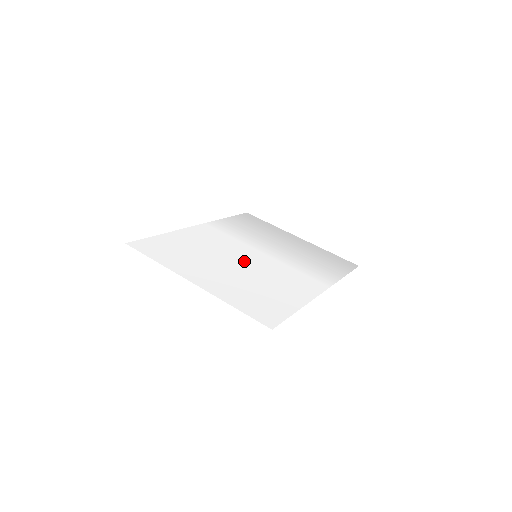
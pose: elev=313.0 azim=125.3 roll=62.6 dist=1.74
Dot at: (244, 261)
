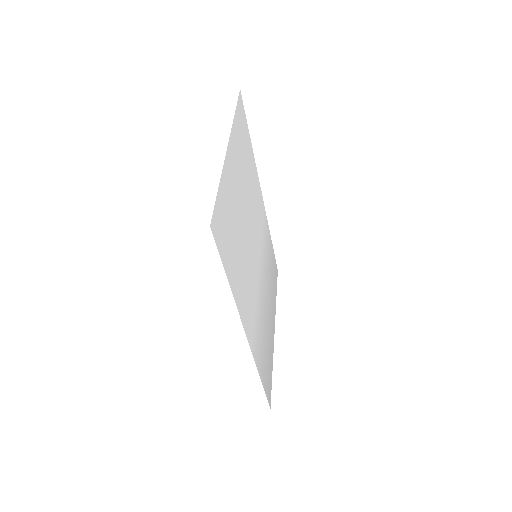
Dot at: (251, 235)
